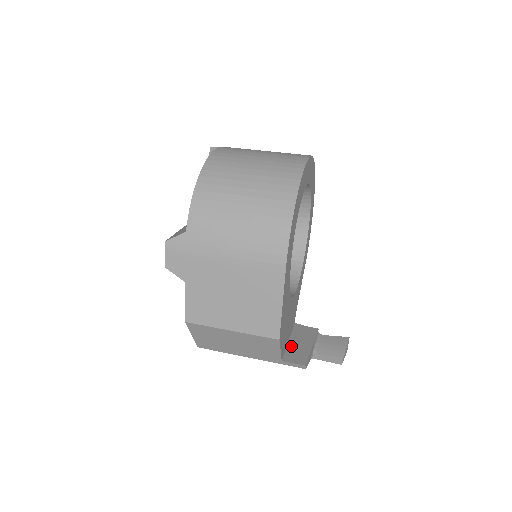
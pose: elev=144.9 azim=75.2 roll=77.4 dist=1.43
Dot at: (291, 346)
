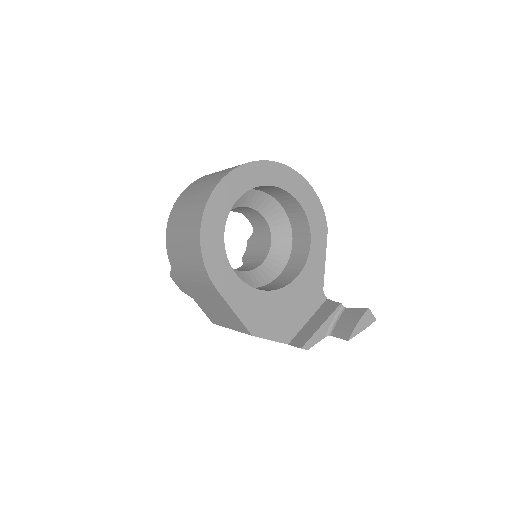
Dot at: (305, 327)
